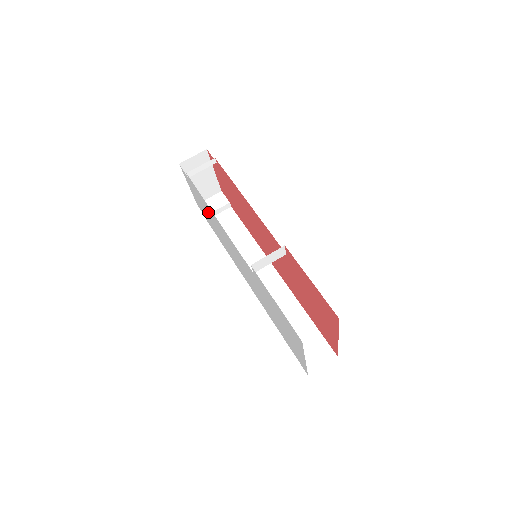
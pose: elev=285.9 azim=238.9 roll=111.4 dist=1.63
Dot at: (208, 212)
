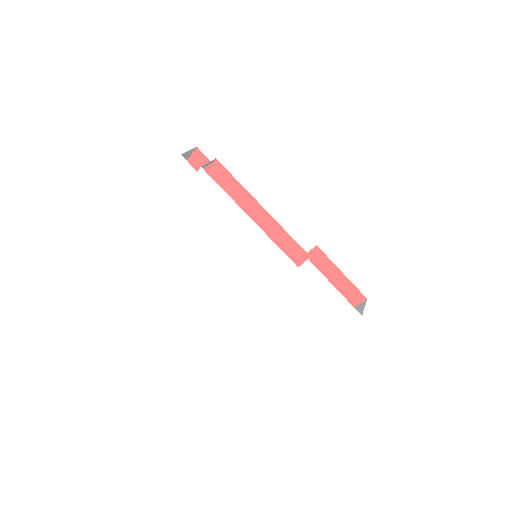
Dot at: (211, 210)
